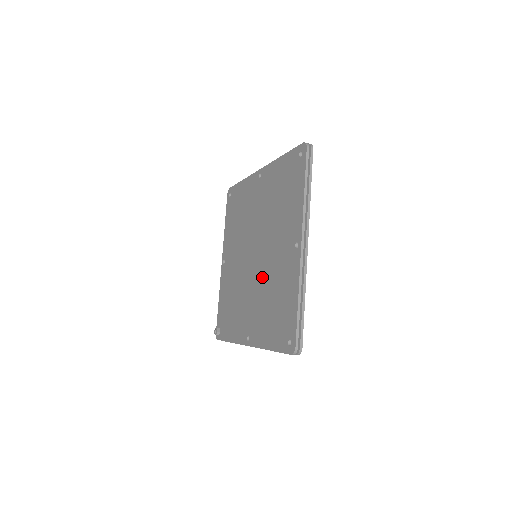
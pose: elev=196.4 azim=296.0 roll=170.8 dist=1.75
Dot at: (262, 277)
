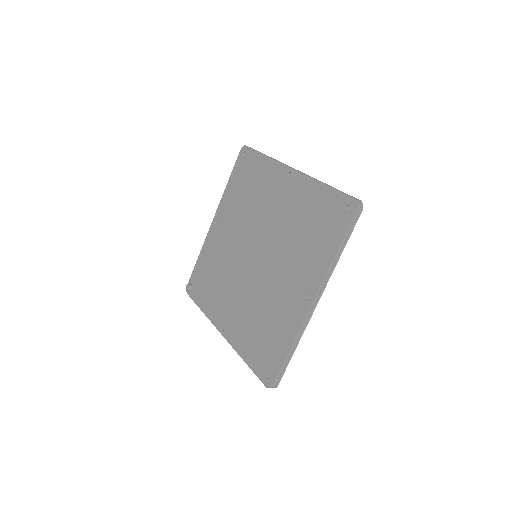
Dot at: (257, 287)
